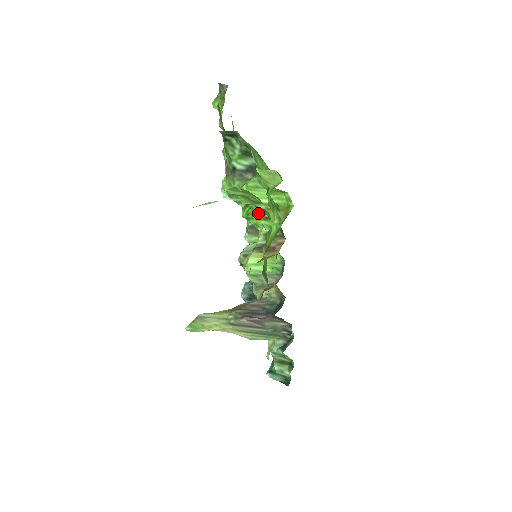
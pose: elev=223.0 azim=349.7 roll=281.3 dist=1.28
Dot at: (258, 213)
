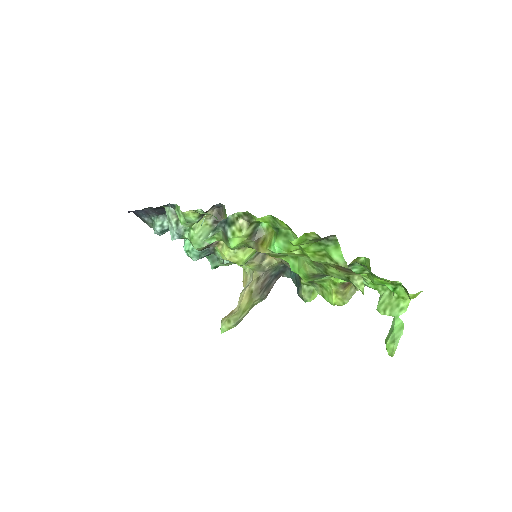
Dot at: occluded
